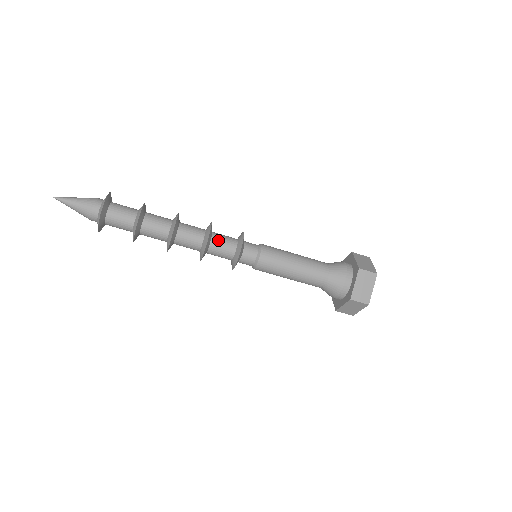
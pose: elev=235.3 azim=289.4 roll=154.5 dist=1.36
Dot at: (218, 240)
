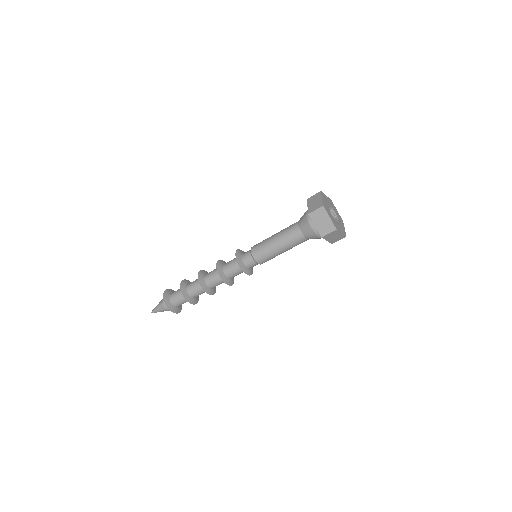
Dot at: (227, 269)
